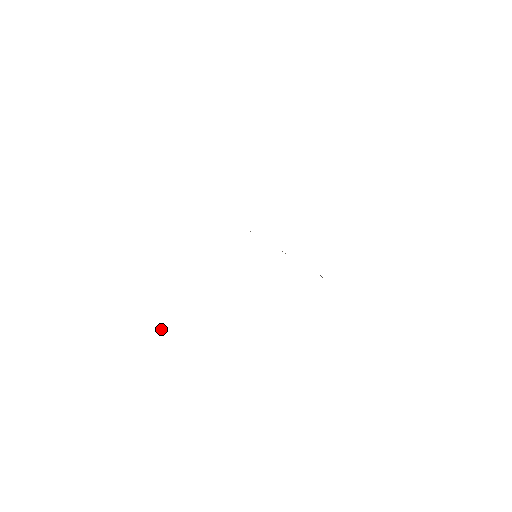
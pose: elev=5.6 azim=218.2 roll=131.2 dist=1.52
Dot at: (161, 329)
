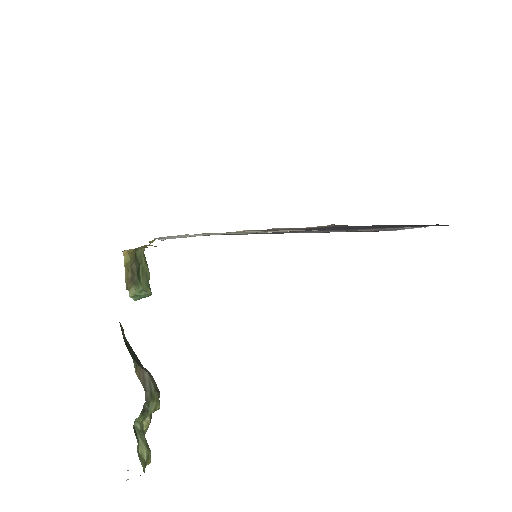
Dot at: occluded
